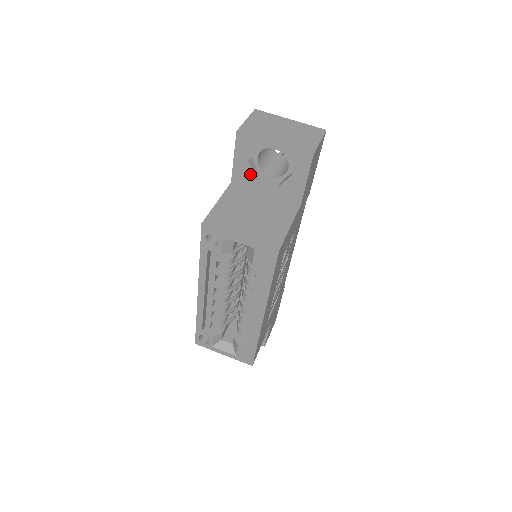
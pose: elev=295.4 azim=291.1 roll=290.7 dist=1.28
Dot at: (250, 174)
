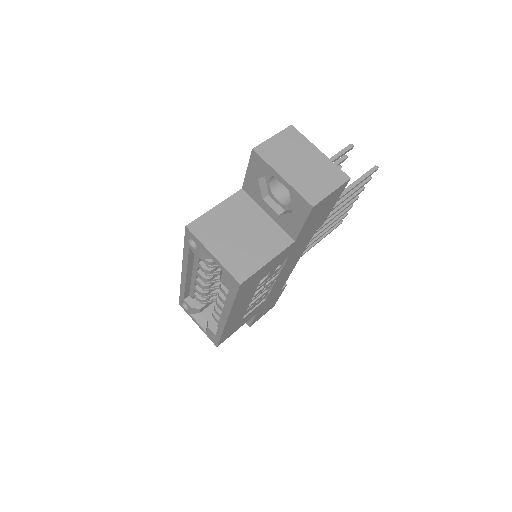
Dot at: (258, 191)
